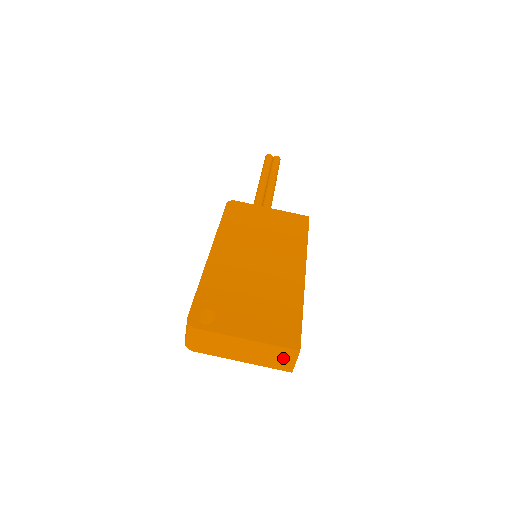
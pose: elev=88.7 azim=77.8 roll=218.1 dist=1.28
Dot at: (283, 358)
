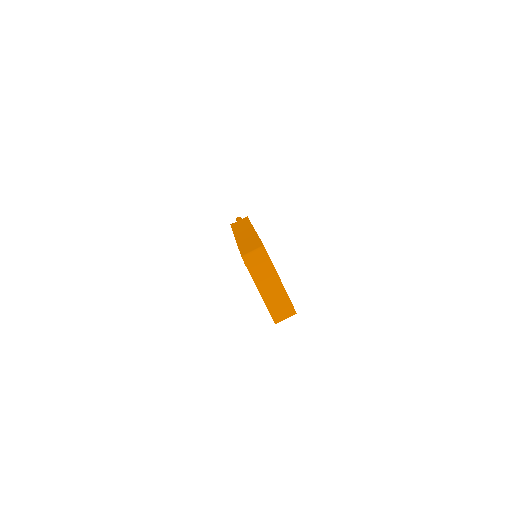
Dot at: (283, 311)
